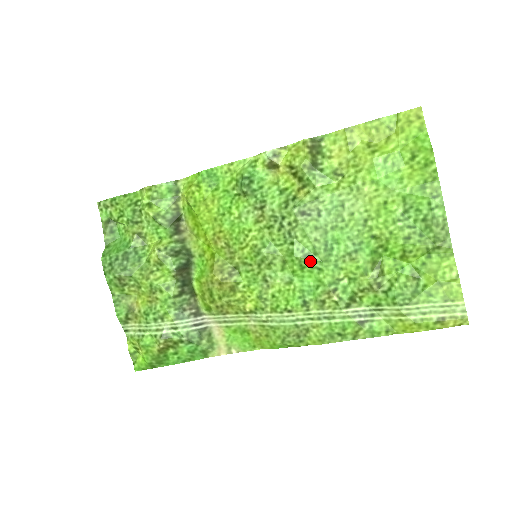
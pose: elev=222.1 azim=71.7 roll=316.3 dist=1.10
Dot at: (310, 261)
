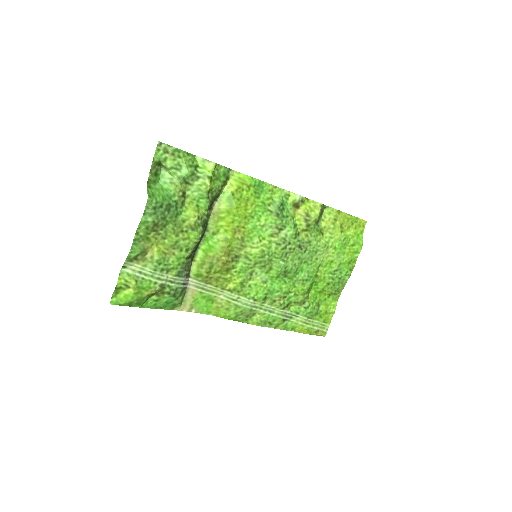
Dot at: (285, 275)
